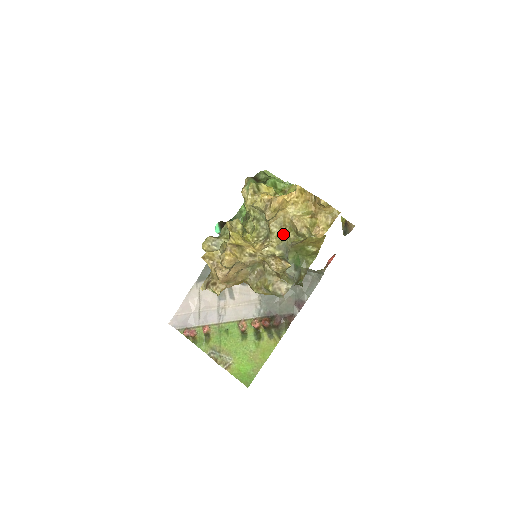
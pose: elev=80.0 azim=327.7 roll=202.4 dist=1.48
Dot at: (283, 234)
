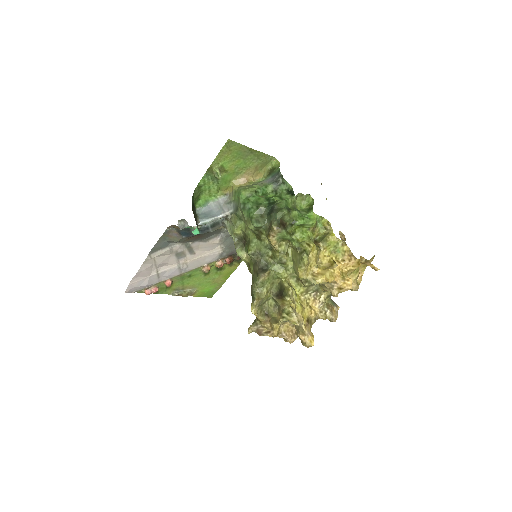
Dot at: occluded
